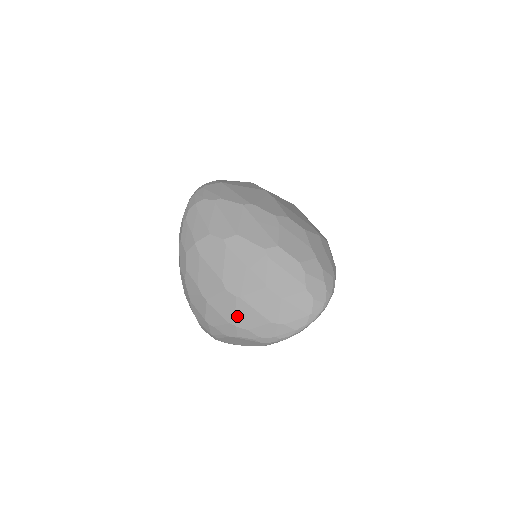
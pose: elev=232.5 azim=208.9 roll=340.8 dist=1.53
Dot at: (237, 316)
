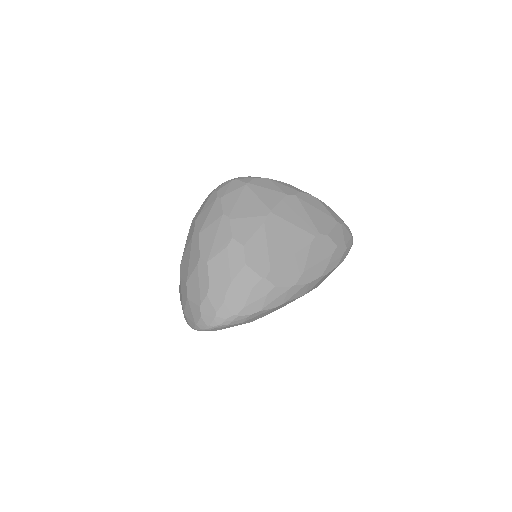
Dot at: occluded
